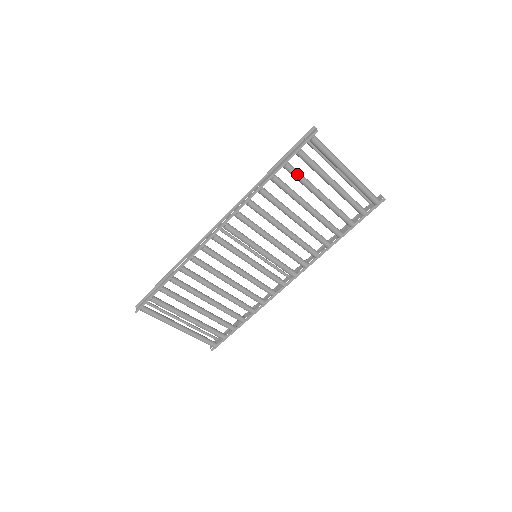
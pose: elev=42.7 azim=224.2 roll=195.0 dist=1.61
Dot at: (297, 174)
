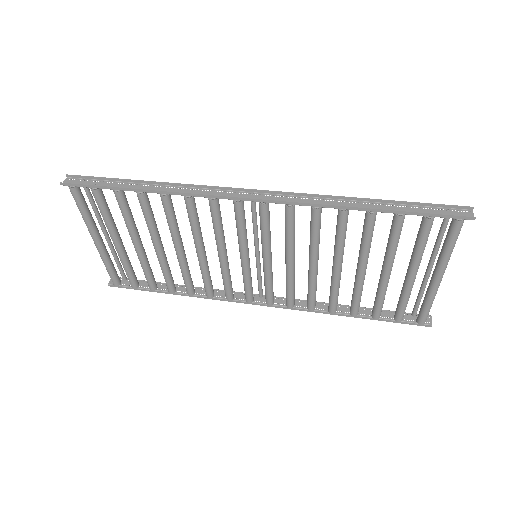
Dot at: (398, 234)
